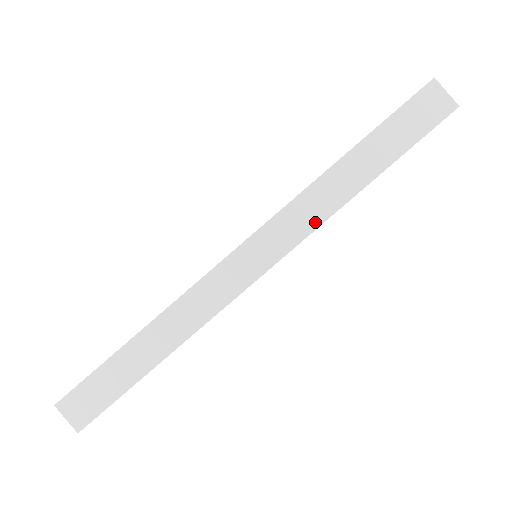
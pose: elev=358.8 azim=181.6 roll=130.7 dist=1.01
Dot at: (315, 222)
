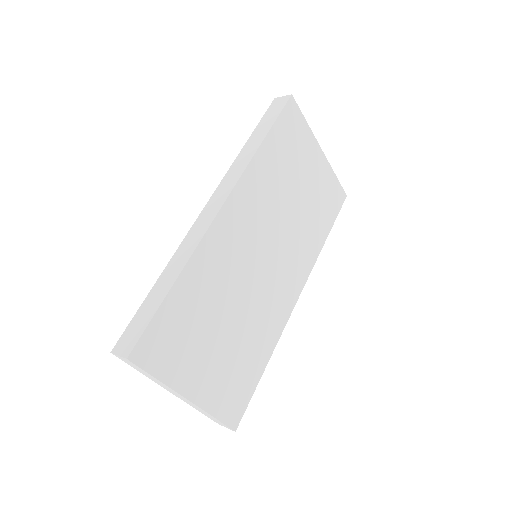
Dot at: (241, 170)
